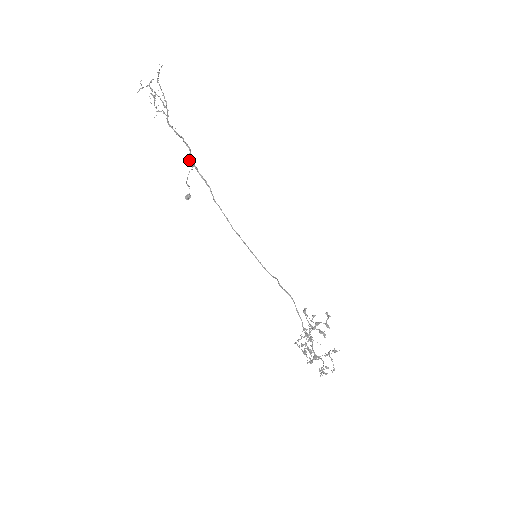
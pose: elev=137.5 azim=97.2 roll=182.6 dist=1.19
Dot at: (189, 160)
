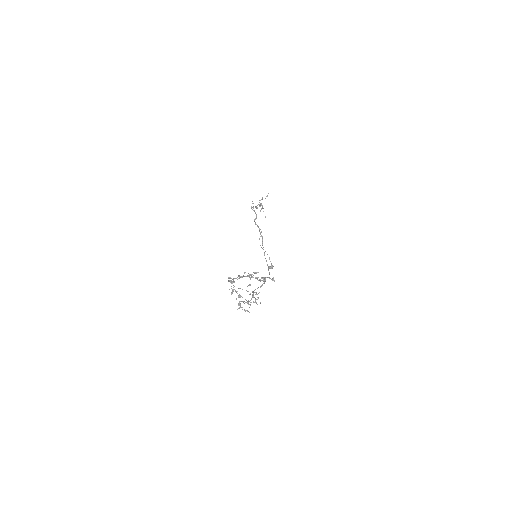
Dot at: (255, 222)
